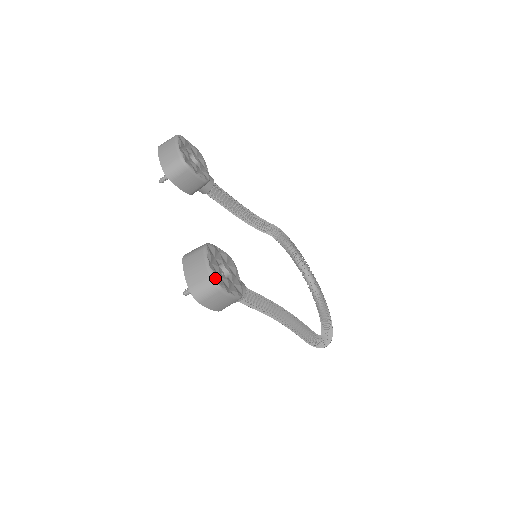
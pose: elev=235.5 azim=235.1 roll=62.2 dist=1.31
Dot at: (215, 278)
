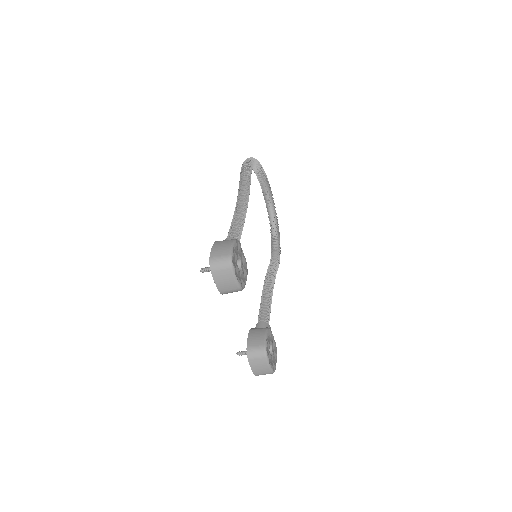
Dot at: (274, 371)
